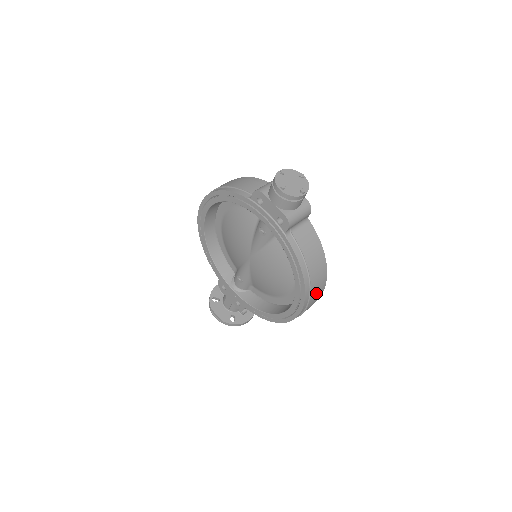
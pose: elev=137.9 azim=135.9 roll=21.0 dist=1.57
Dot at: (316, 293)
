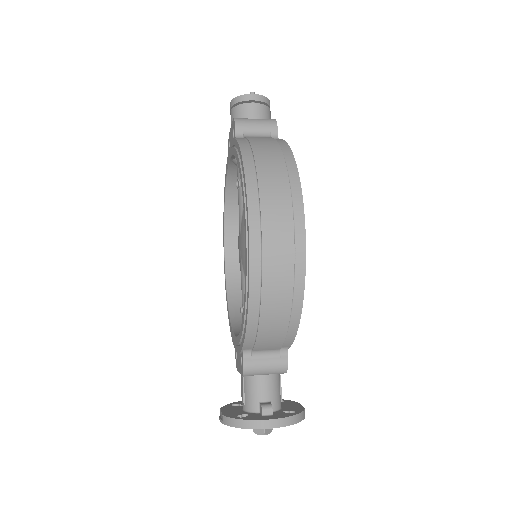
Dot at: (275, 191)
